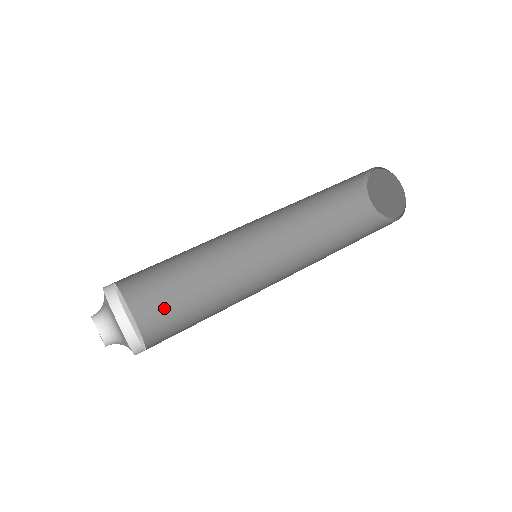
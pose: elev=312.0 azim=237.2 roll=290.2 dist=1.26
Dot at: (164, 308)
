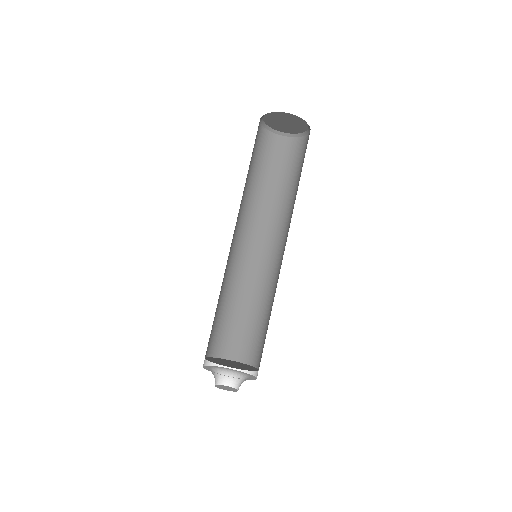
Dot at: (216, 330)
